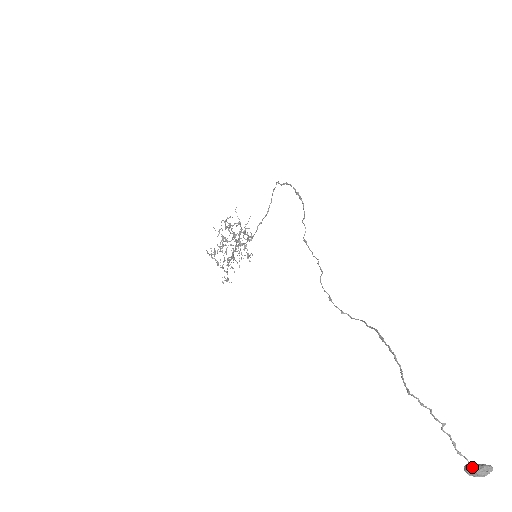
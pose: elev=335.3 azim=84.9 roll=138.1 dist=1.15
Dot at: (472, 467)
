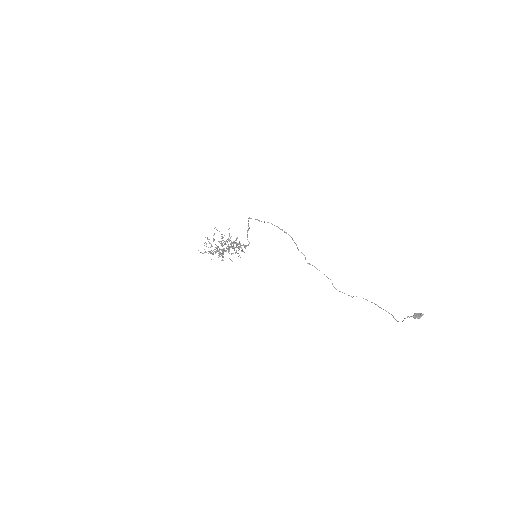
Dot at: (417, 318)
